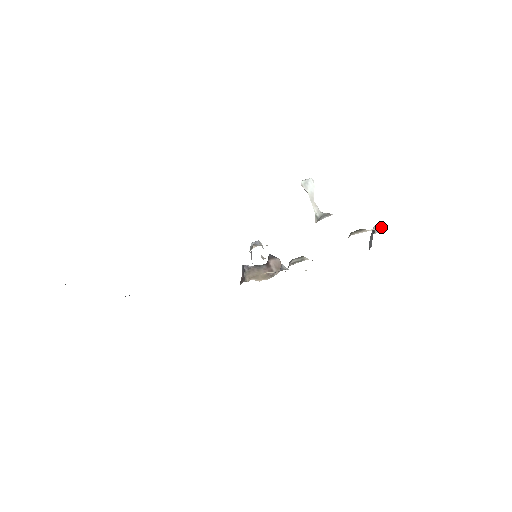
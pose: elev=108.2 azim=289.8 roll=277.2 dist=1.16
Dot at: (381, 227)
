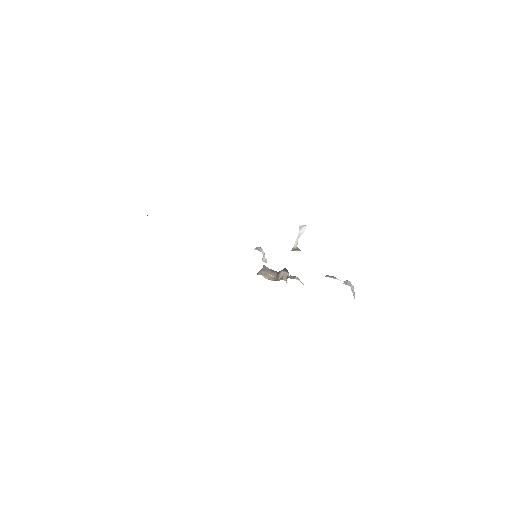
Dot at: occluded
